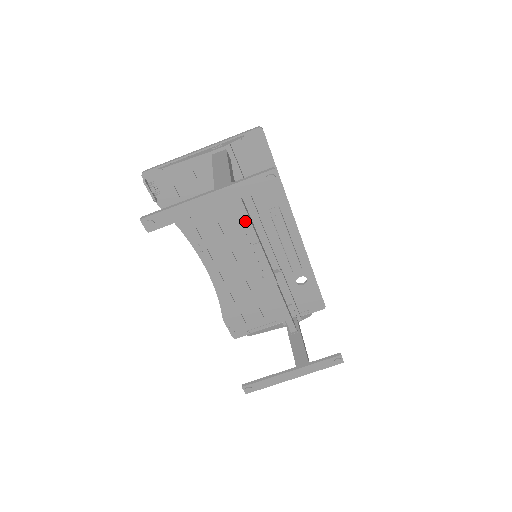
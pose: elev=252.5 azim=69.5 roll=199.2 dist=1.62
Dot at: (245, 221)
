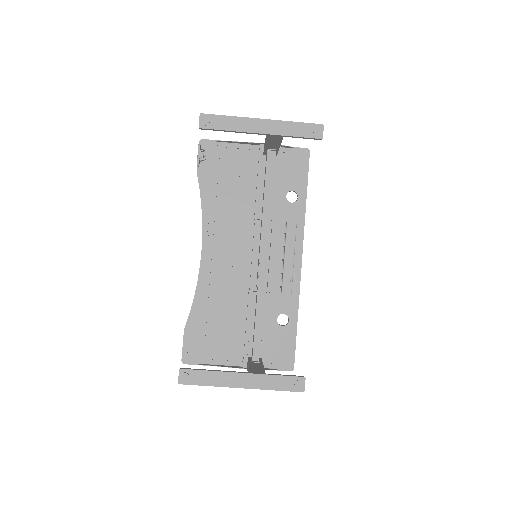
Dot at: (267, 201)
